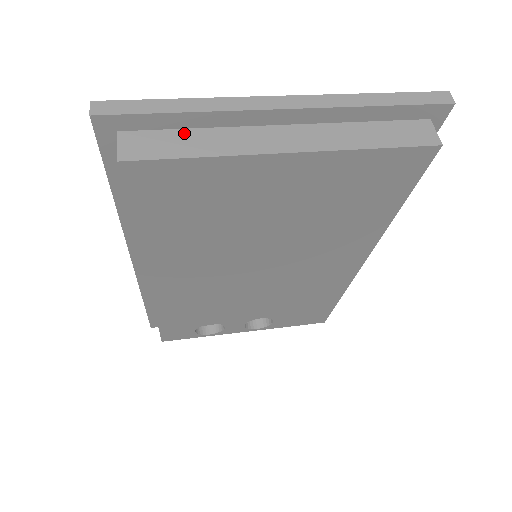
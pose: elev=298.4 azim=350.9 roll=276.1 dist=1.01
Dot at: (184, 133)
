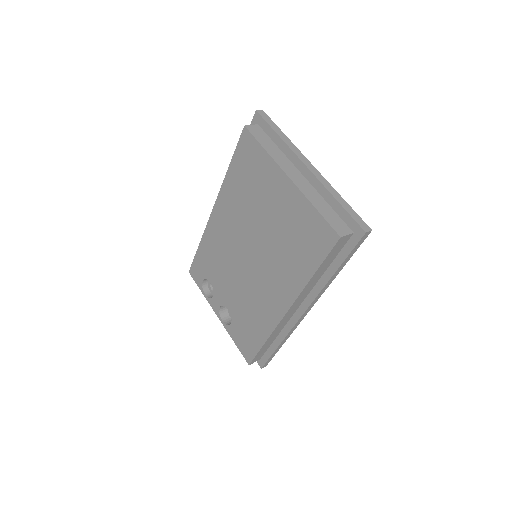
Dot at: (272, 143)
